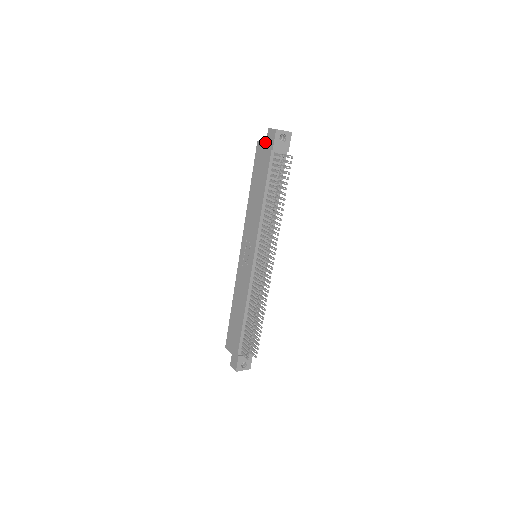
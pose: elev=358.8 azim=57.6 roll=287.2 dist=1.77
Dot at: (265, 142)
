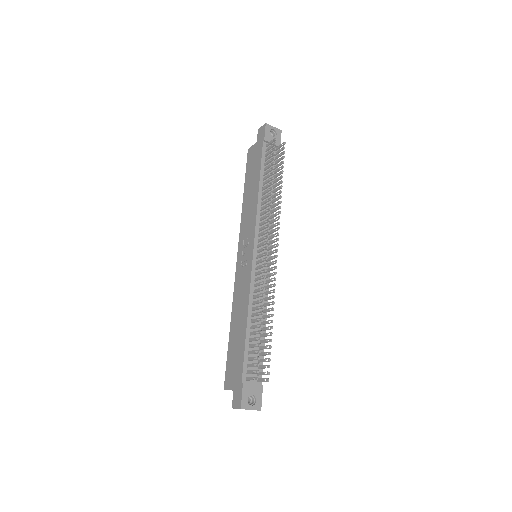
Dot at: occluded
